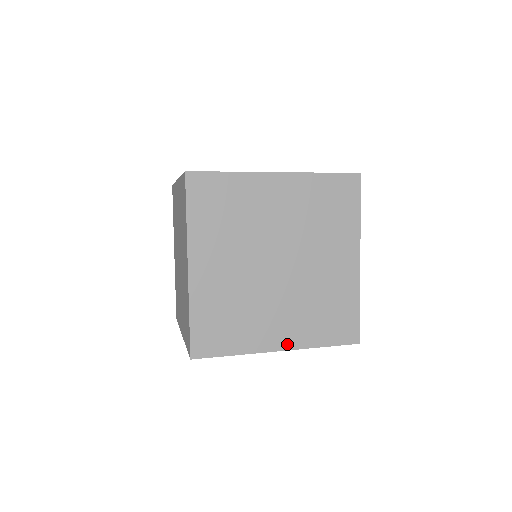
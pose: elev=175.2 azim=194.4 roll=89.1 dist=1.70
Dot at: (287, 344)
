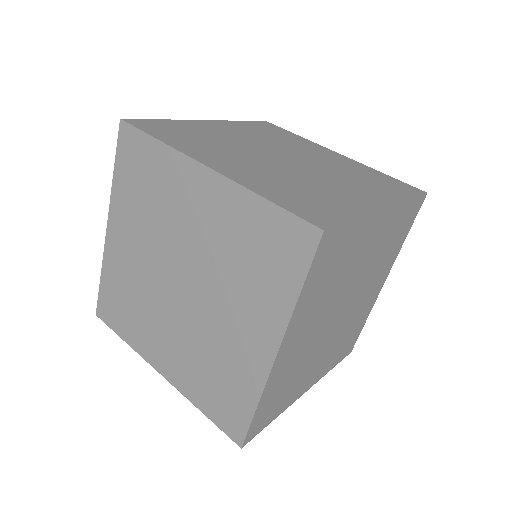
Dot at: (169, 374)
